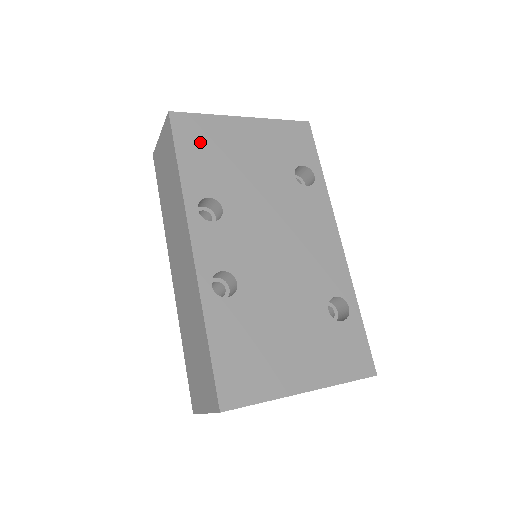
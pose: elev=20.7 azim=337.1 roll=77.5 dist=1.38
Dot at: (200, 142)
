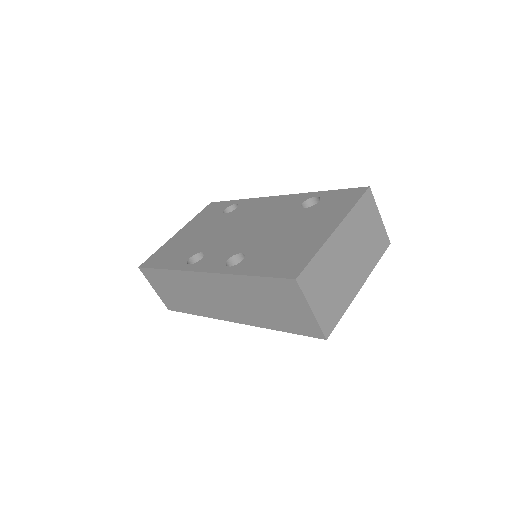
Dot at: (165, 256)
